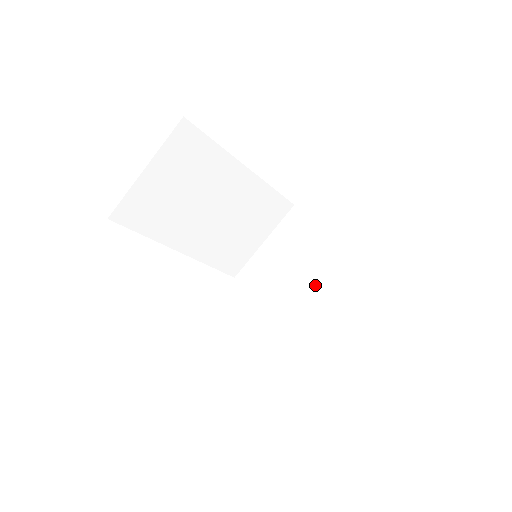
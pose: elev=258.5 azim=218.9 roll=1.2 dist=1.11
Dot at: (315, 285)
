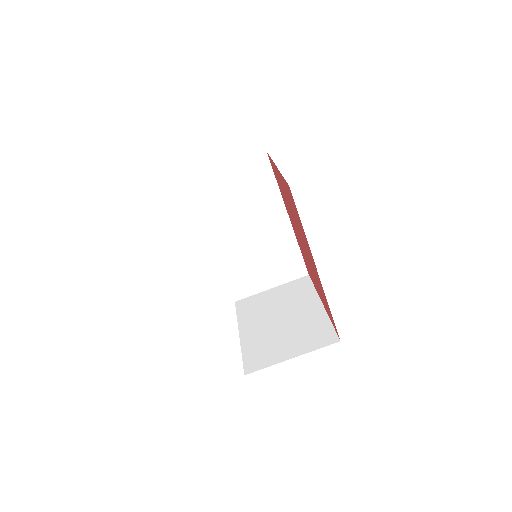
Dot at: (286, 322)
